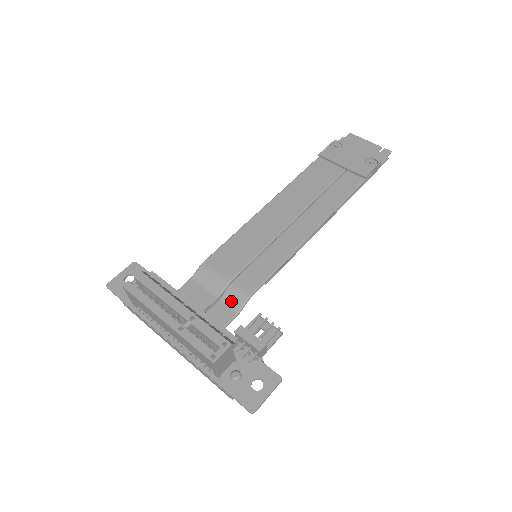
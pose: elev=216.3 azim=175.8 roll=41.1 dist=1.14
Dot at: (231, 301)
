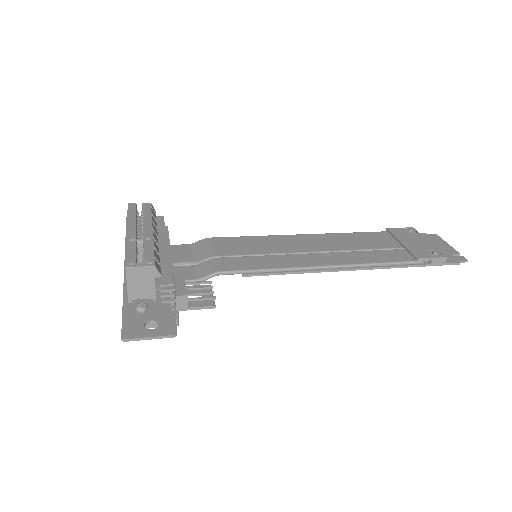
Dot at: (201, 269)
